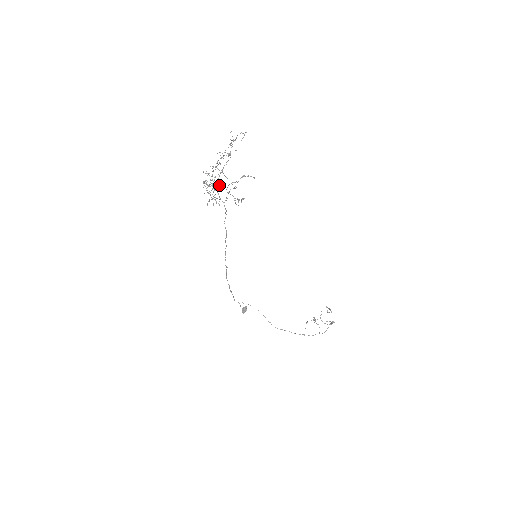
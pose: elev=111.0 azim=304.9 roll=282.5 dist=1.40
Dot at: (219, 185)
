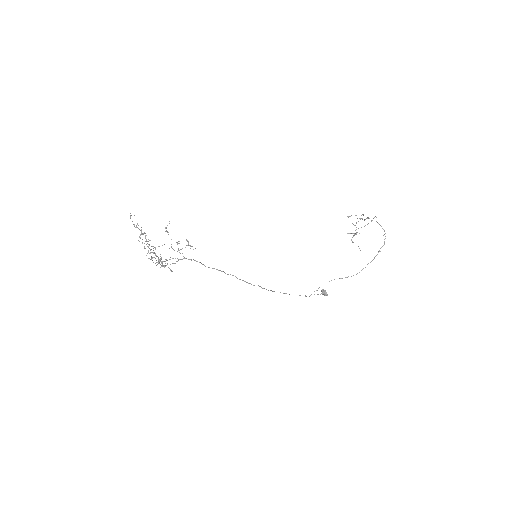
Dot at: occluded
